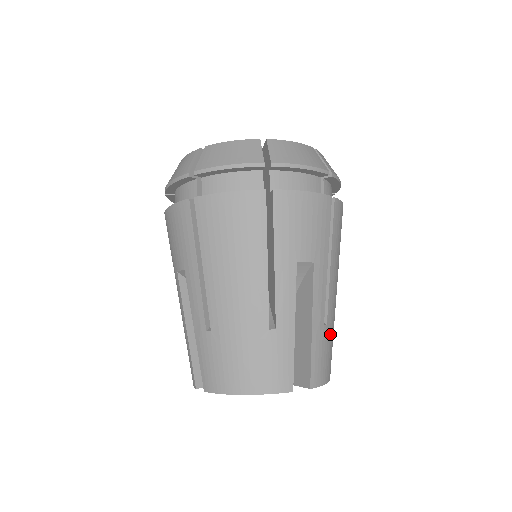
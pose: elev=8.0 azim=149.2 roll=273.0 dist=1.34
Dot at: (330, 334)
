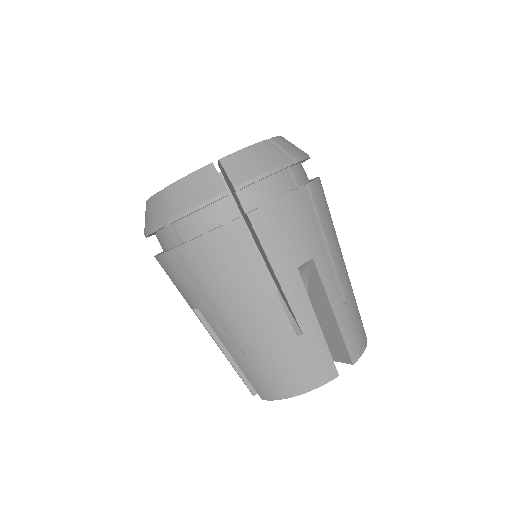
Dot at: (352, 306)
